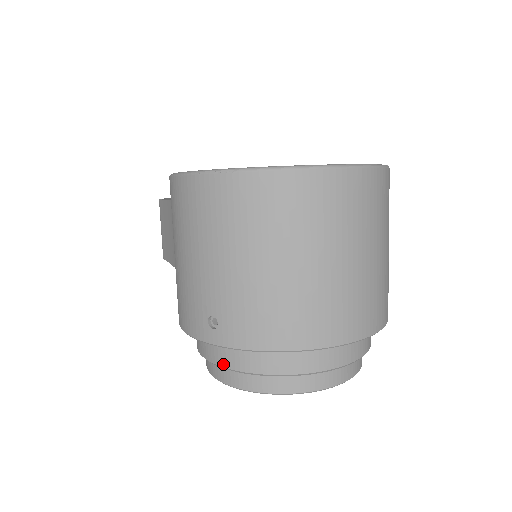
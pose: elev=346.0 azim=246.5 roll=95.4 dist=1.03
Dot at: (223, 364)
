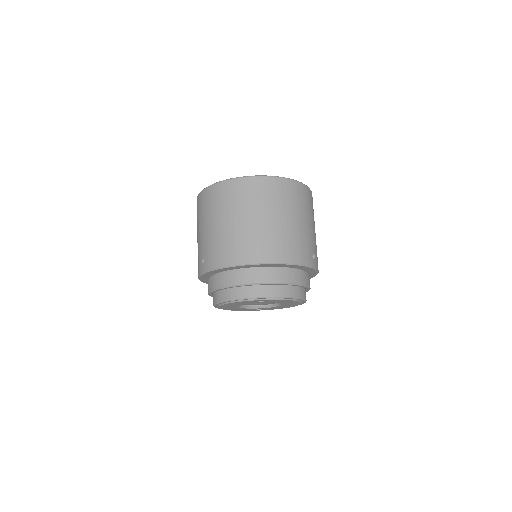
Dot at: (212, 288)
